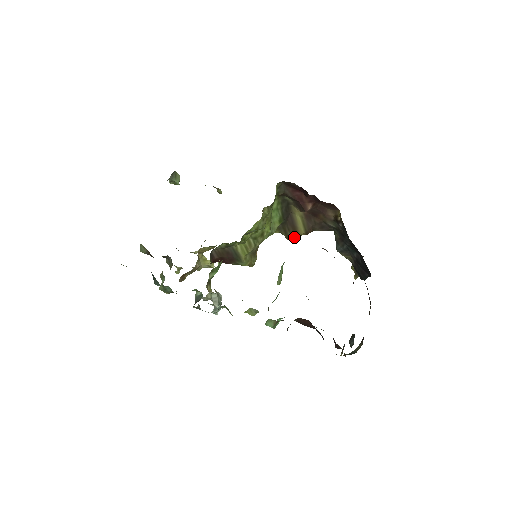
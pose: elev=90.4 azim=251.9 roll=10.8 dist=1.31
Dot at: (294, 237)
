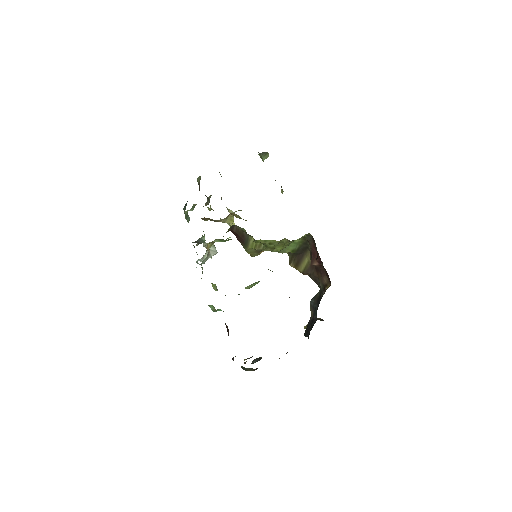
Dot at: (294, 267)
